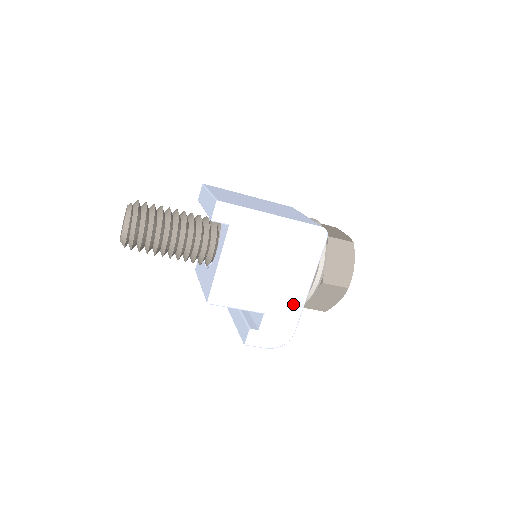
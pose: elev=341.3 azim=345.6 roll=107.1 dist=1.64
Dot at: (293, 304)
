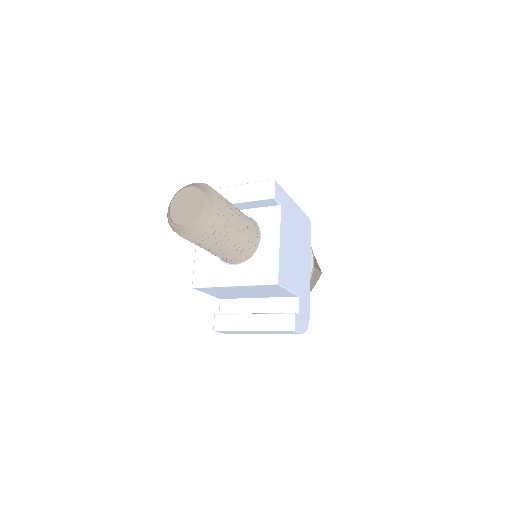
Dot at: (307, 287)
